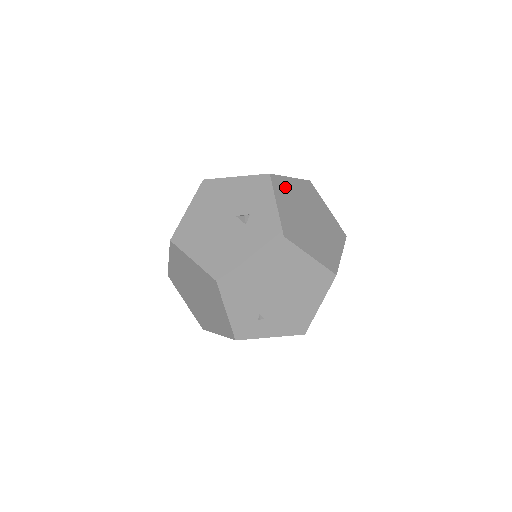
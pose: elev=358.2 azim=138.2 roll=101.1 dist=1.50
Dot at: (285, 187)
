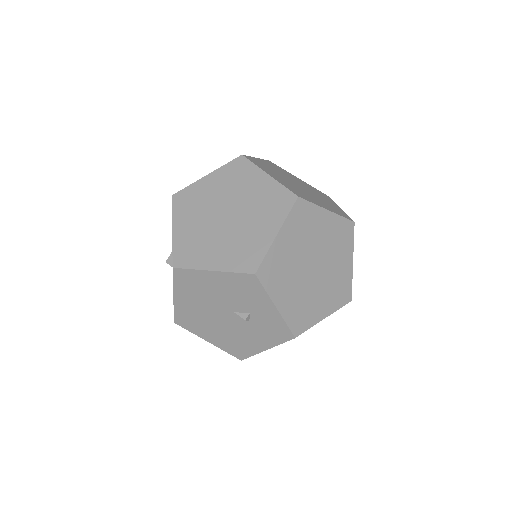
Dot at: (276, 265)
